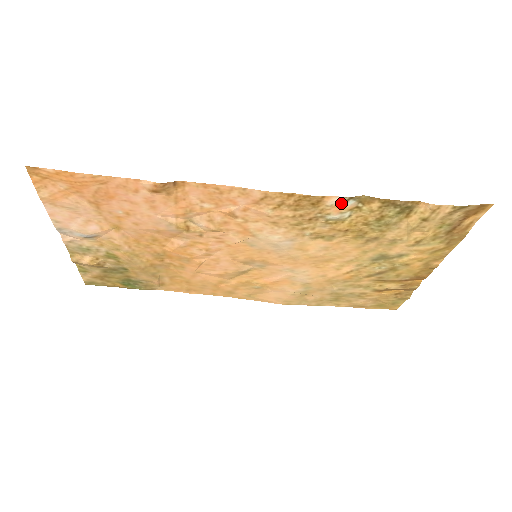
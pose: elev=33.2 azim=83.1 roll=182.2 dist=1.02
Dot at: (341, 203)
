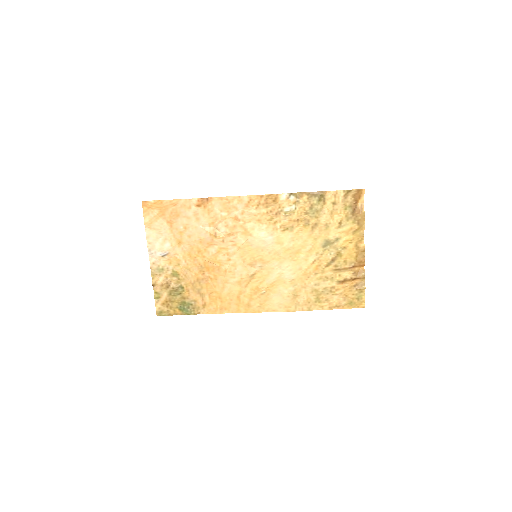
Dot at: (287, 198)
